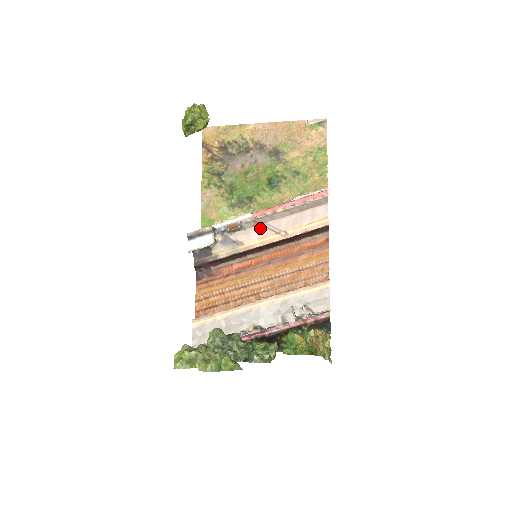
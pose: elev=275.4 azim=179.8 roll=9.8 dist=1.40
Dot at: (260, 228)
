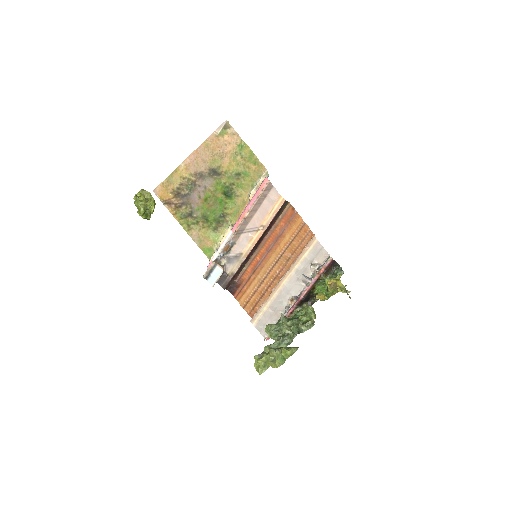
Dot at: (244, 236)
